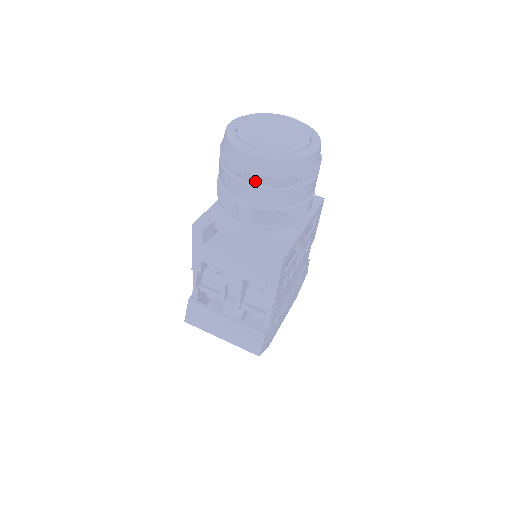
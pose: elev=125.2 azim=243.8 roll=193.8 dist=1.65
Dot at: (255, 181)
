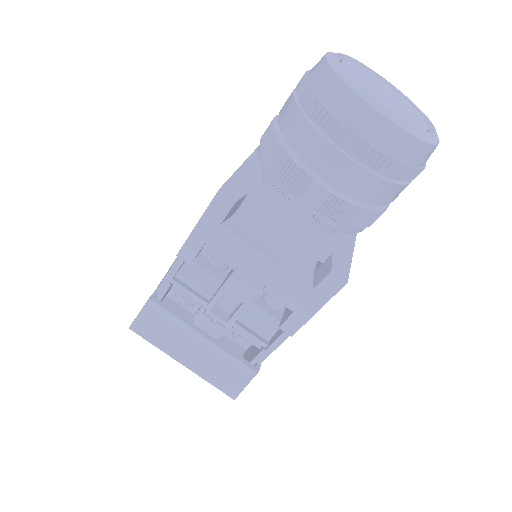
Dot at: (362, 155)
